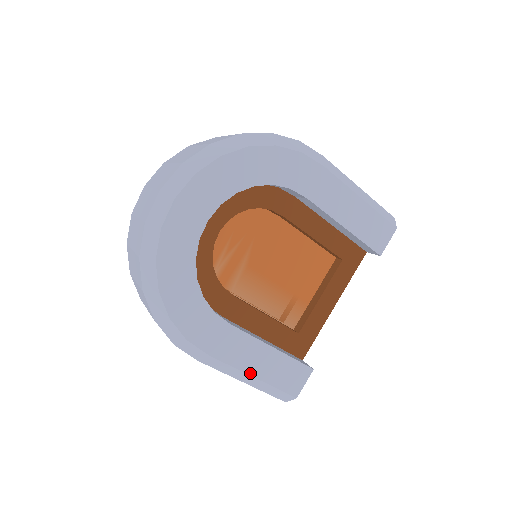
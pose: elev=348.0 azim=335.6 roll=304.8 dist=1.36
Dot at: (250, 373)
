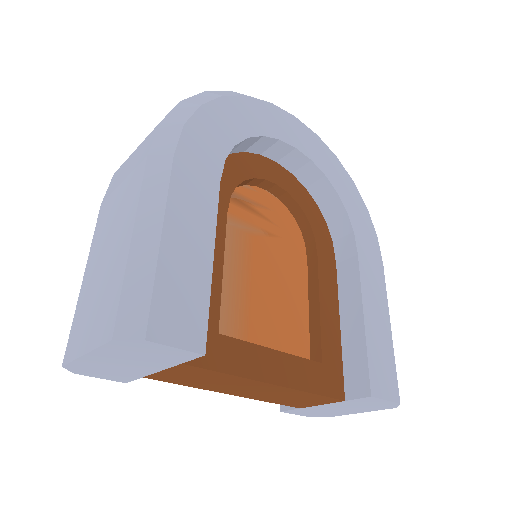
Dot at: (166, 225)
